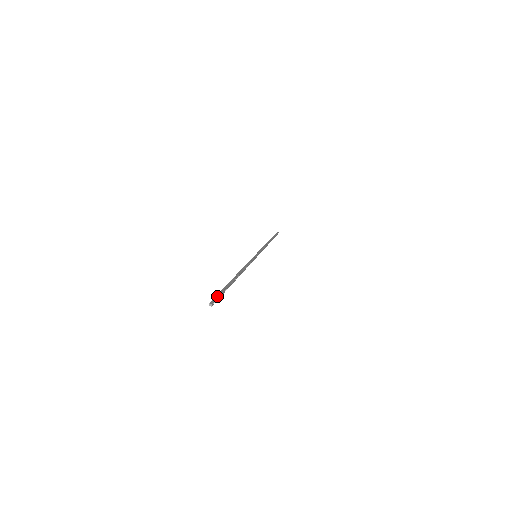
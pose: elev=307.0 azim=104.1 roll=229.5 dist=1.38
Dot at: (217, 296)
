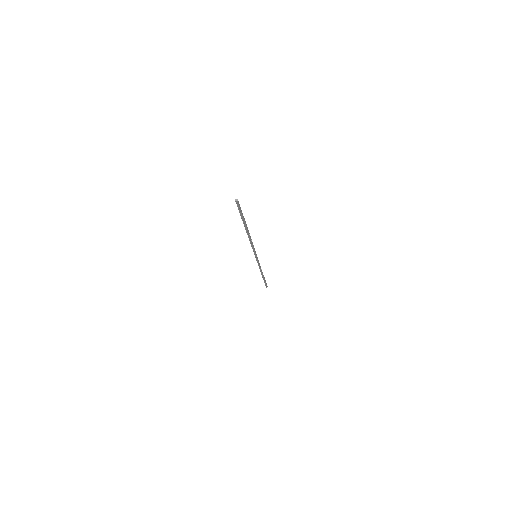
Dot at: (239, 207)
